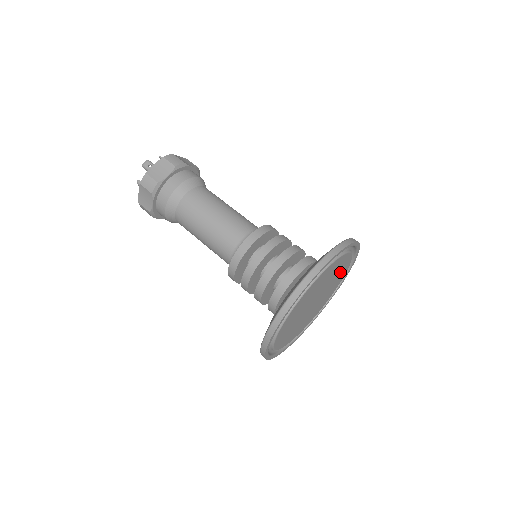
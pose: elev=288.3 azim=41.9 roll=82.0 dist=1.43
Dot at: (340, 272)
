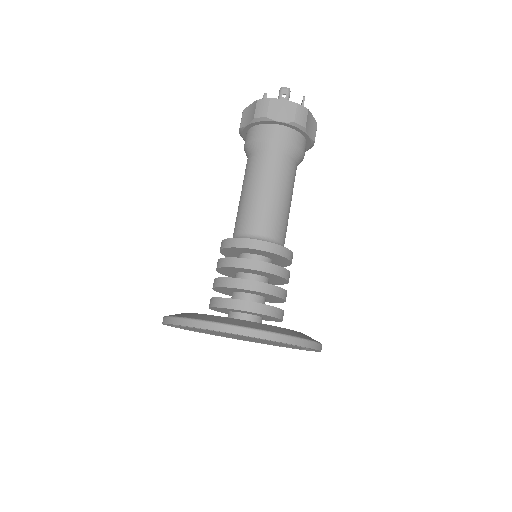
Dot at: occluded
